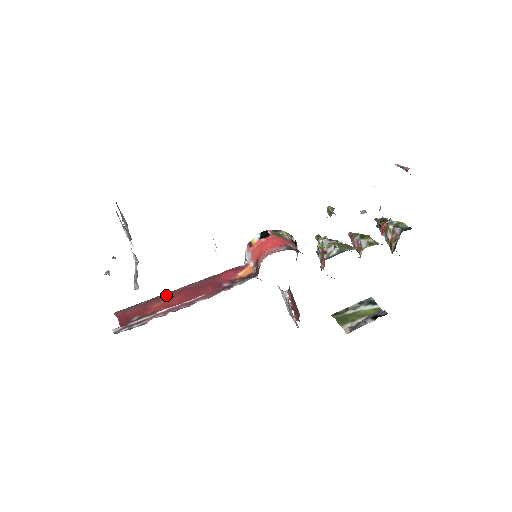
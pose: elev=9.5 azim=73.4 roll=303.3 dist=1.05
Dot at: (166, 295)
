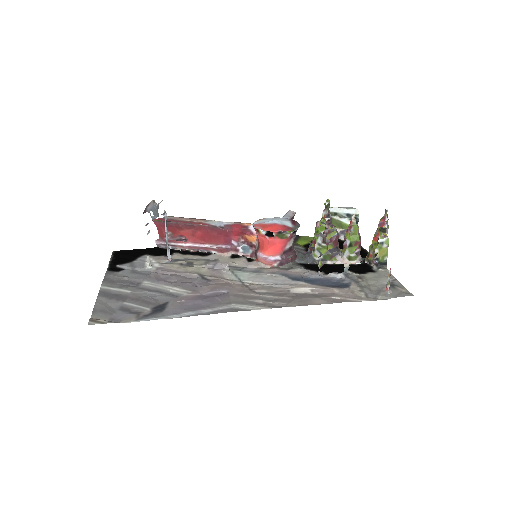
Dot at: (190, 226)
